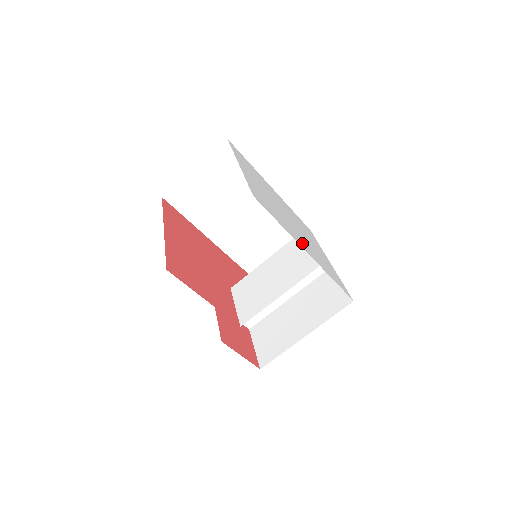
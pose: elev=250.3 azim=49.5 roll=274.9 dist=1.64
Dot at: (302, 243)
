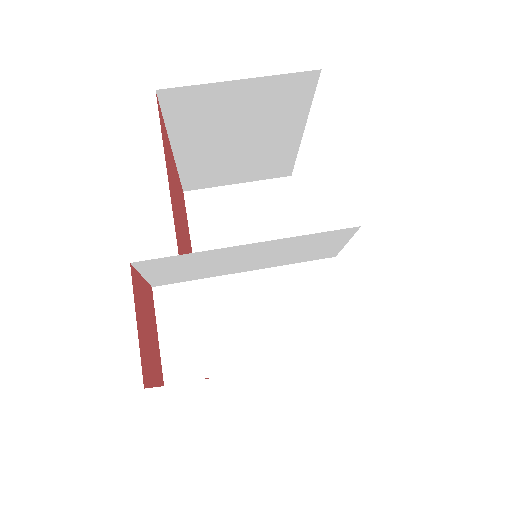
Dot at: occluded
